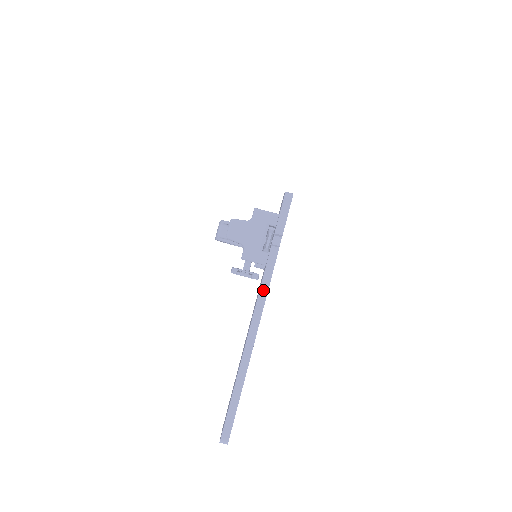
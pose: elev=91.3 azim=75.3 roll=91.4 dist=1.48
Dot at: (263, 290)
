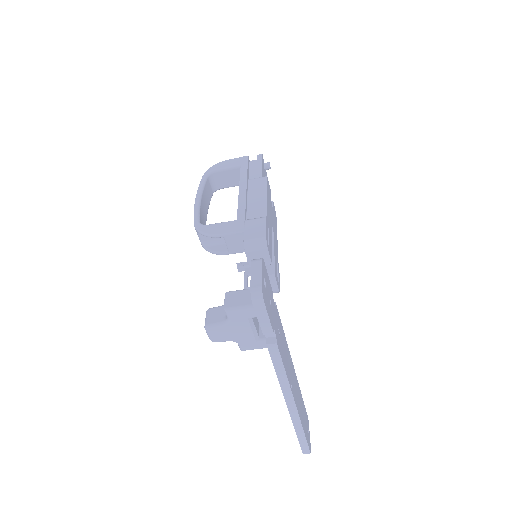
Dot at: (281, 376)
